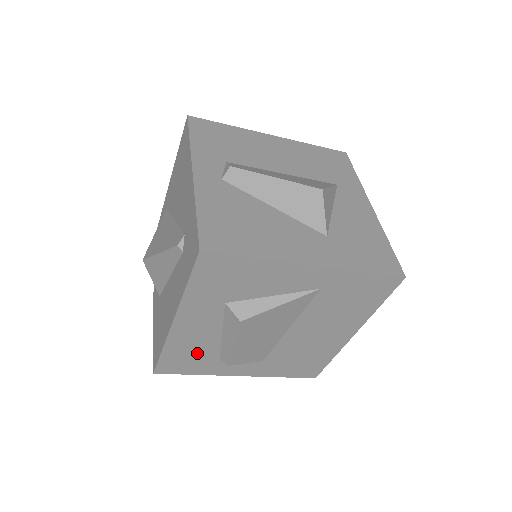
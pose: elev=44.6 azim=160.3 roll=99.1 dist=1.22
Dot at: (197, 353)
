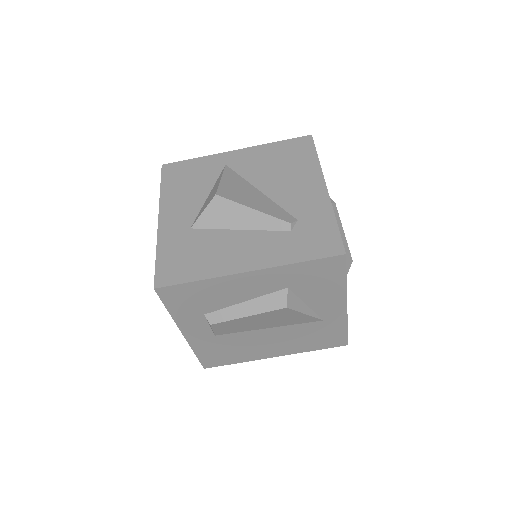
Dot at: (206, 300)
